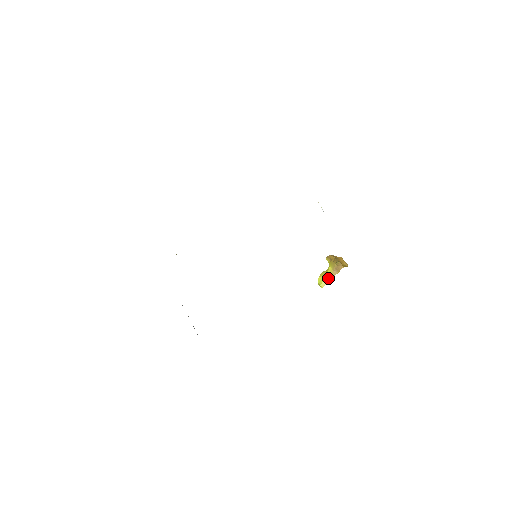
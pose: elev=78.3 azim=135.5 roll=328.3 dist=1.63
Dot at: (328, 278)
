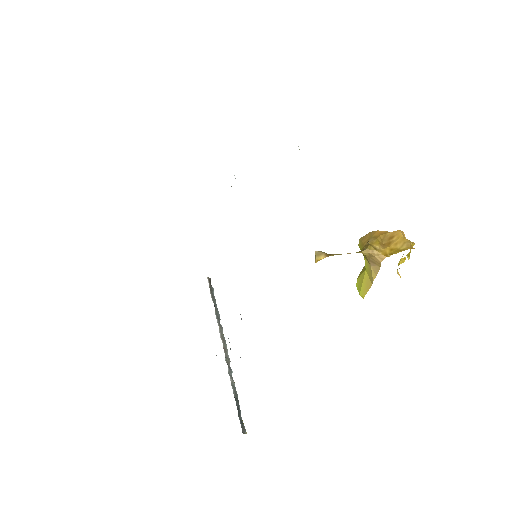
Dot at: (368, 279)
